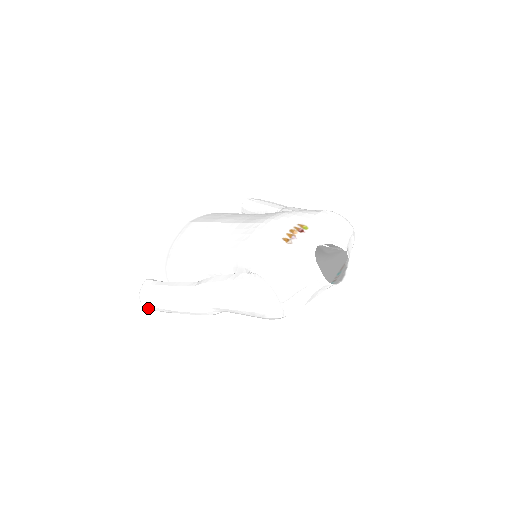
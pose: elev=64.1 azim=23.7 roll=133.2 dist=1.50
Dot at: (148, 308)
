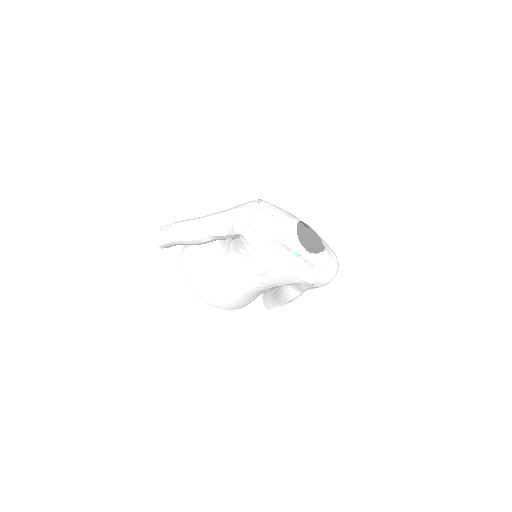
Dot at: (158, 239)
